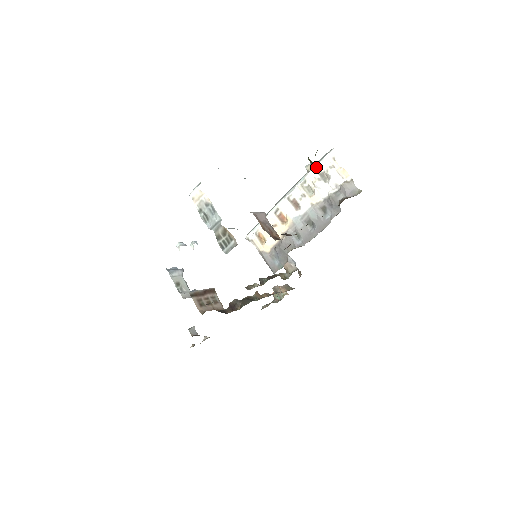
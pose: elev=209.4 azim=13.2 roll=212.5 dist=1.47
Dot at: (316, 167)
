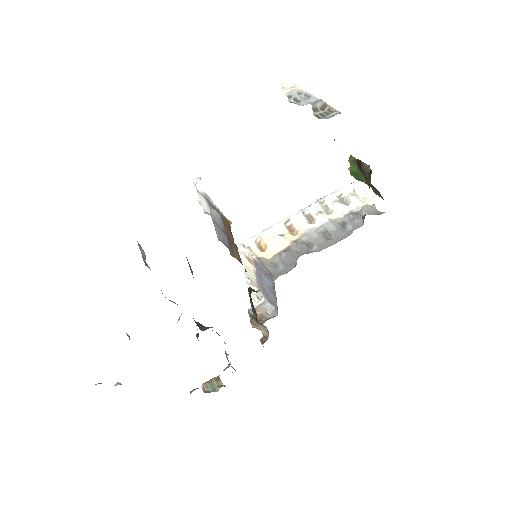
Dot at: (336, 192)
